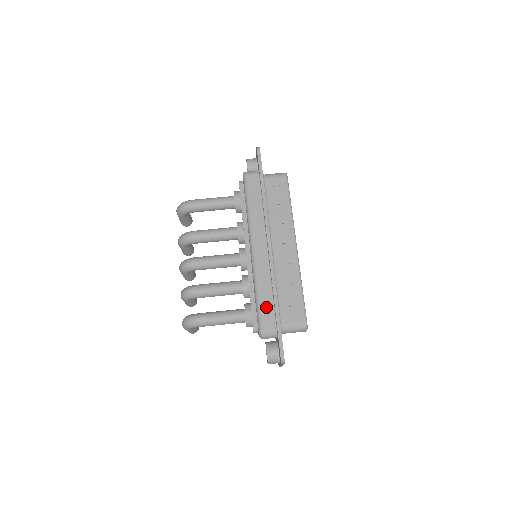
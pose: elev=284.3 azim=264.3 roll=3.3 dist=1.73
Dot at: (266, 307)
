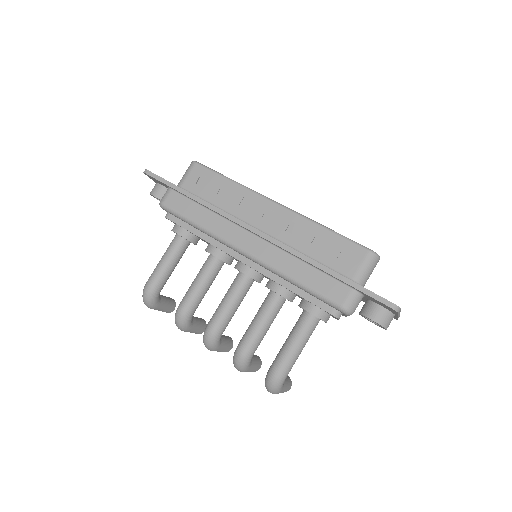
Dot at: (319, 283)
